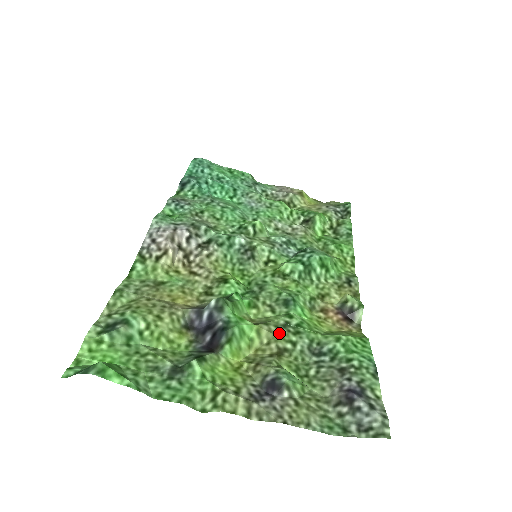
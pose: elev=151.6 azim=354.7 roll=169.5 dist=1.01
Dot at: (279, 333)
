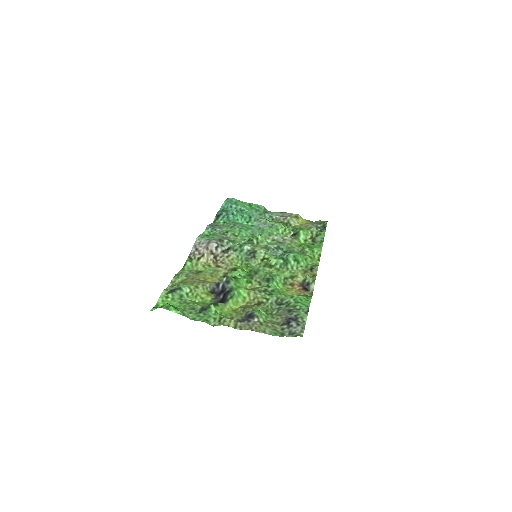
Dot at: (260, 294)
